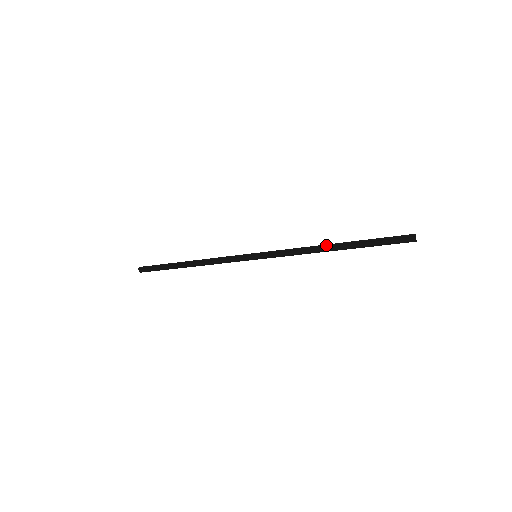
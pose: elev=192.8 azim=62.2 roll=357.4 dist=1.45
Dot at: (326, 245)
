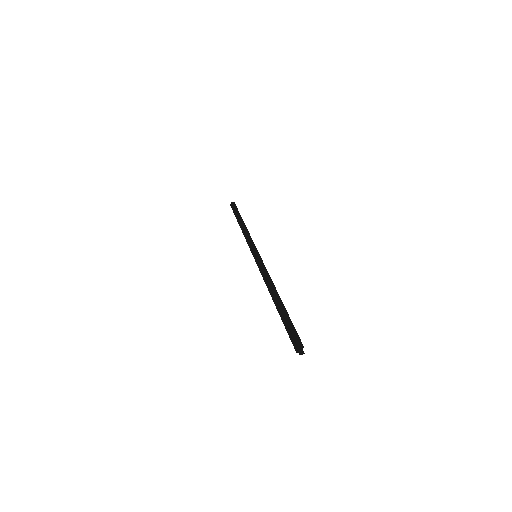
Dot at: (272, 292)
